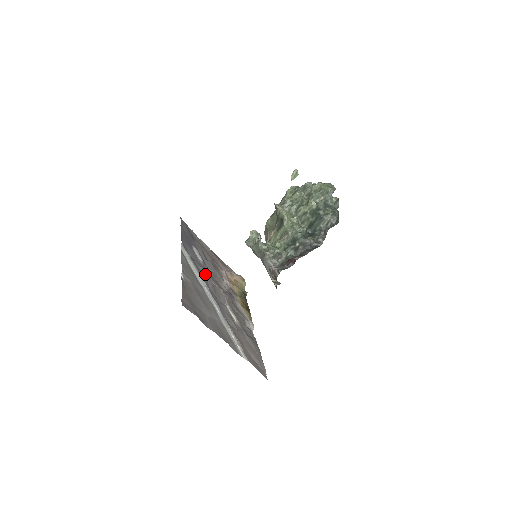
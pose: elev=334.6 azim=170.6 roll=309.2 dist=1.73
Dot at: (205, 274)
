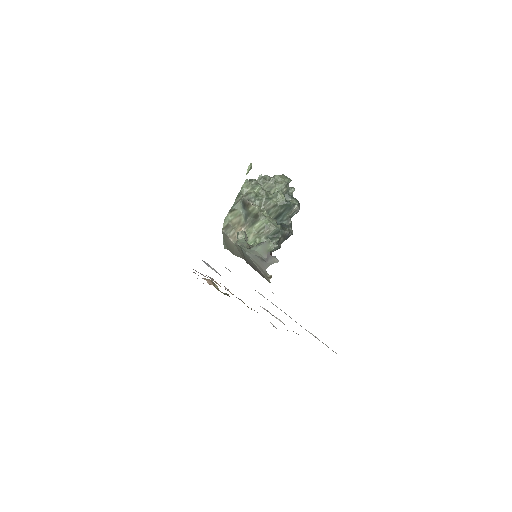
Dot at: occluded
